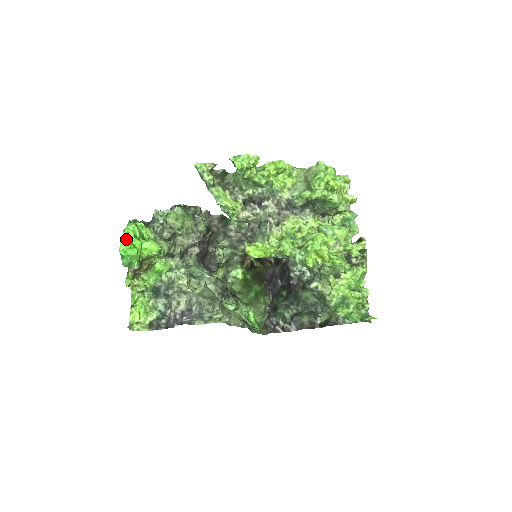
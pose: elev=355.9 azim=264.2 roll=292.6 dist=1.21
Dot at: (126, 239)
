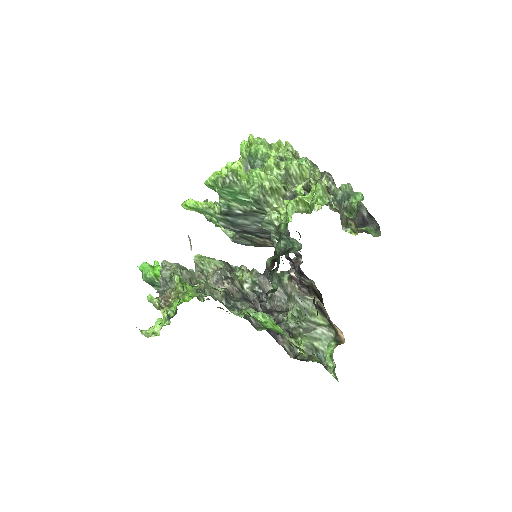
Dot at: occluded
